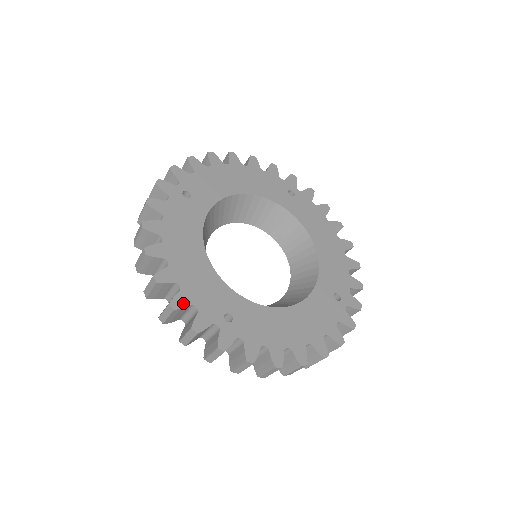
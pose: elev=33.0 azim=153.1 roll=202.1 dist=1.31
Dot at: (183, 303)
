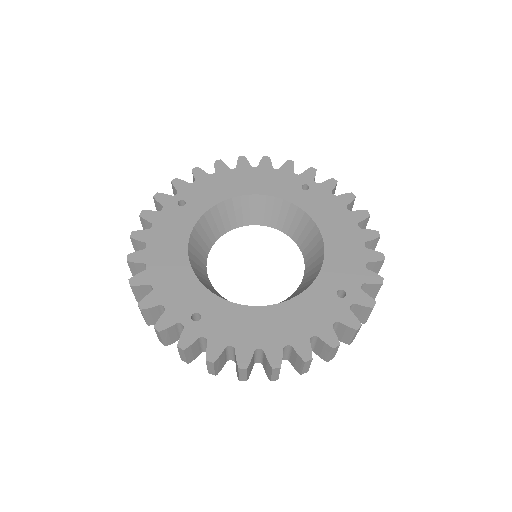
Dot at: (152, 303)
